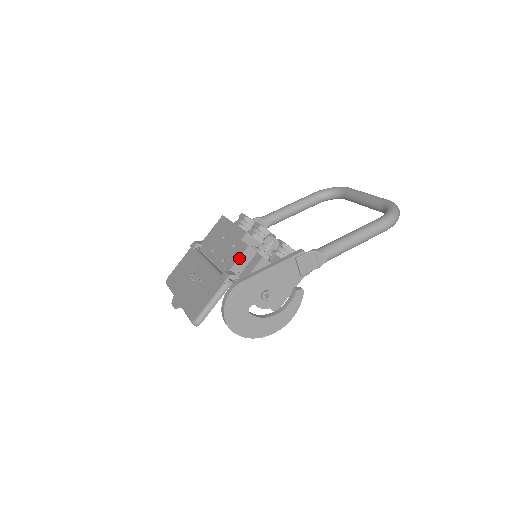
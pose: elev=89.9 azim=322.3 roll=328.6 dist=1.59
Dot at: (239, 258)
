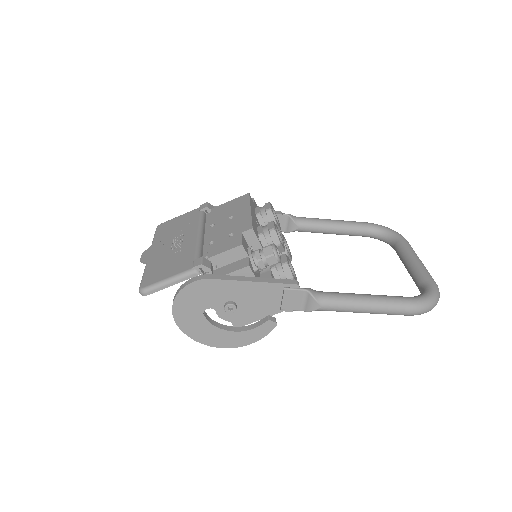
Dot at: (225, 251)
